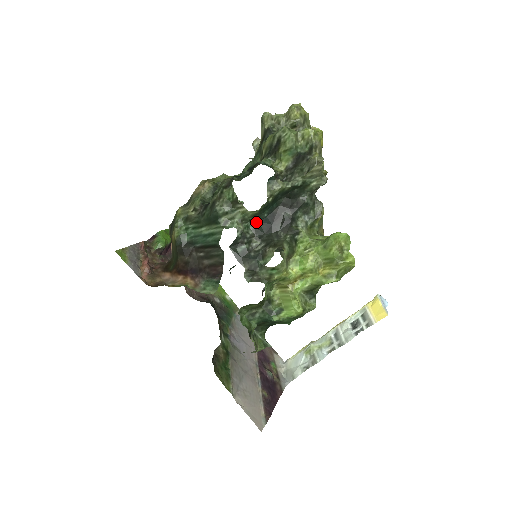
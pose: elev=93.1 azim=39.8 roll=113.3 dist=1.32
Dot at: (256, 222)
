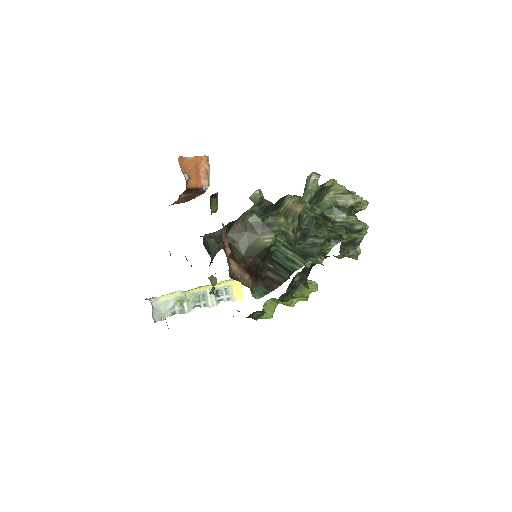
Dot at: occluded
